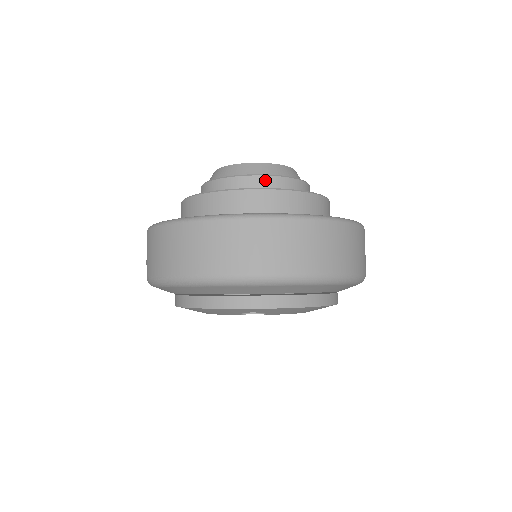
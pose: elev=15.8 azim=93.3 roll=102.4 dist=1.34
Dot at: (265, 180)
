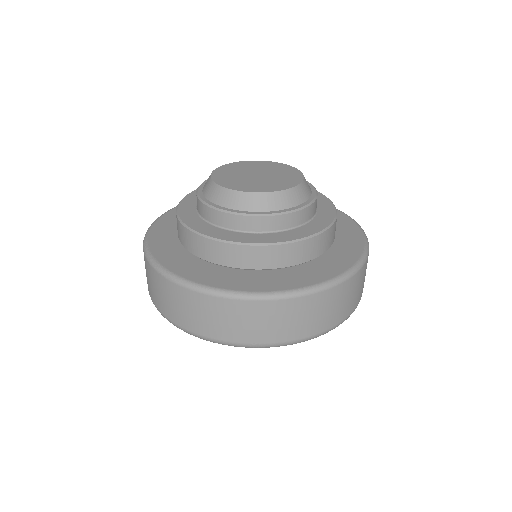
Dot at: (267, 221)
